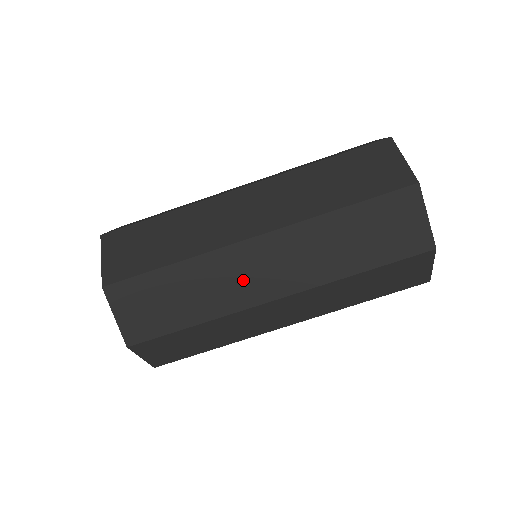
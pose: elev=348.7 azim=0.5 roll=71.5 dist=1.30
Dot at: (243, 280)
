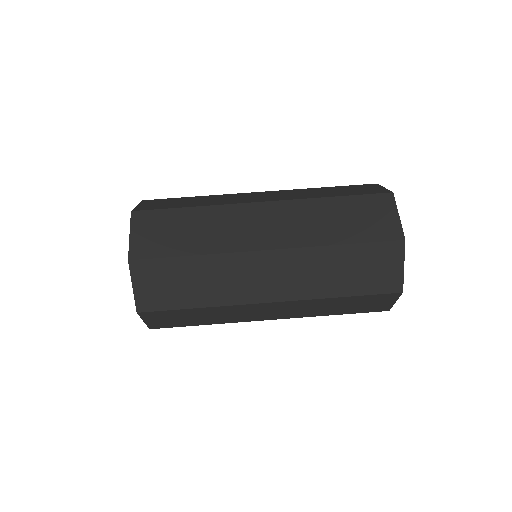
Dot at: (247, 281)
